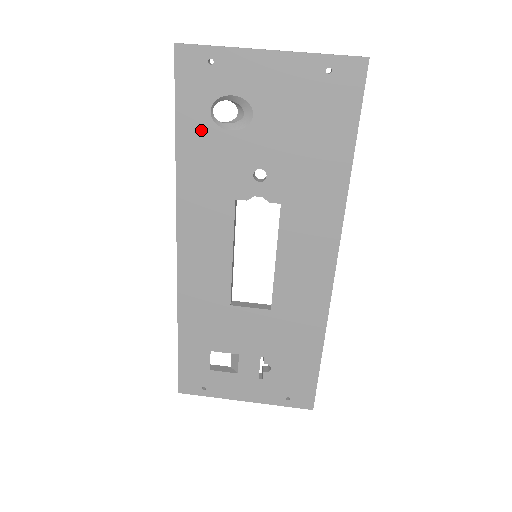
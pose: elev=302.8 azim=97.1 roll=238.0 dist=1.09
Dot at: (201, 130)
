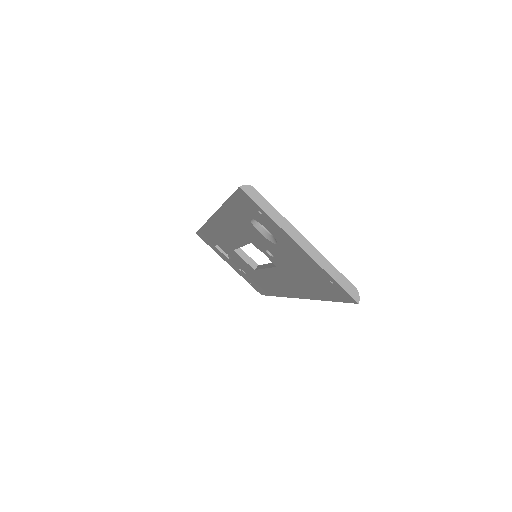
Dot at: (242, 216)
